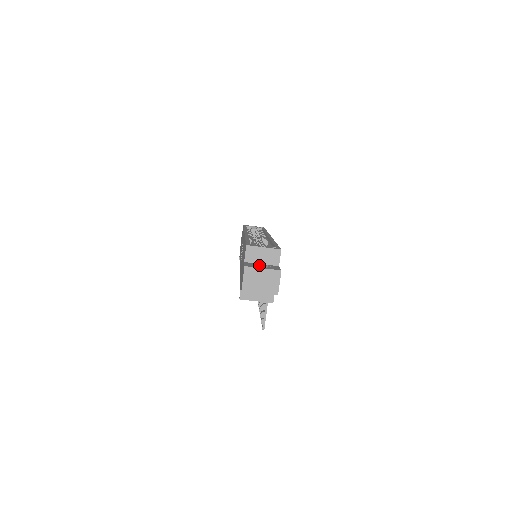
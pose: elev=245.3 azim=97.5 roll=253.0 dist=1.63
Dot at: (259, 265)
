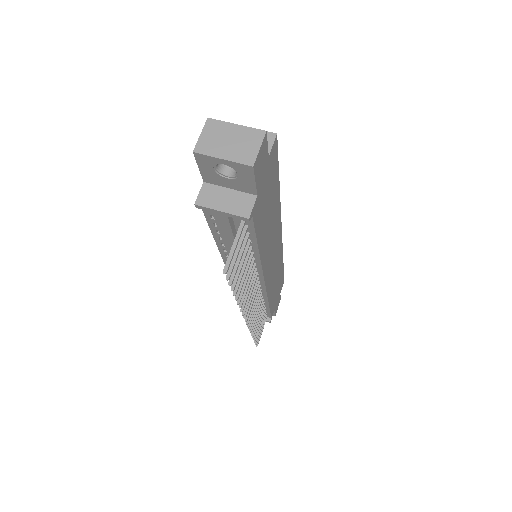
Dot at: occluded
